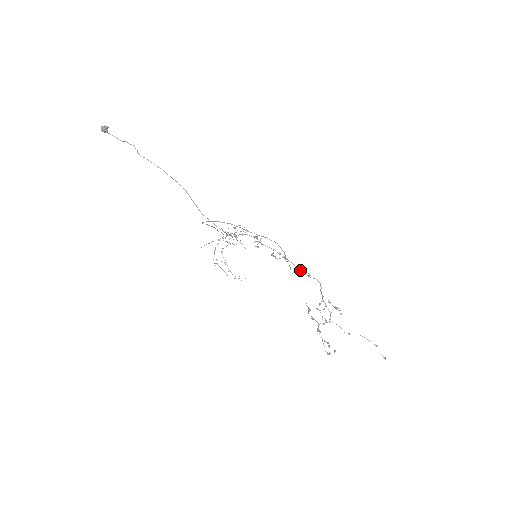
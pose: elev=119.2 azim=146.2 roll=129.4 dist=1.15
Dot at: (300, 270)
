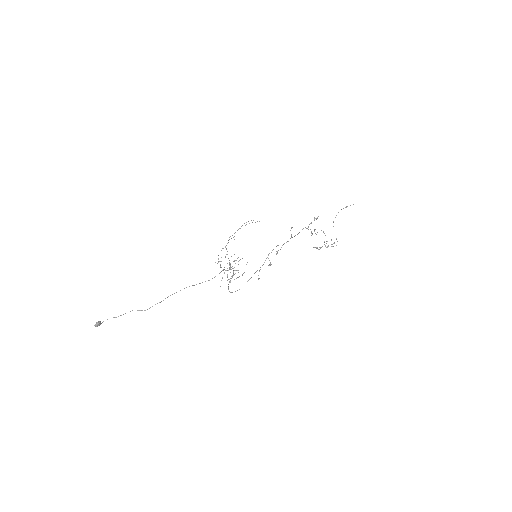
Dot at: occluded
